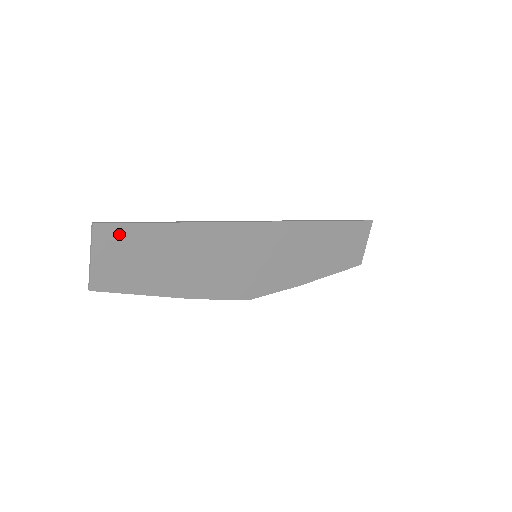
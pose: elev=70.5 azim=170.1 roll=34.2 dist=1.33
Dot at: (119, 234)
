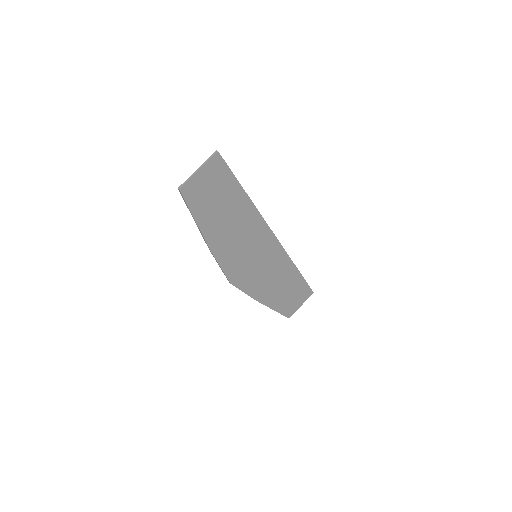
Dot at: (221, 171)
